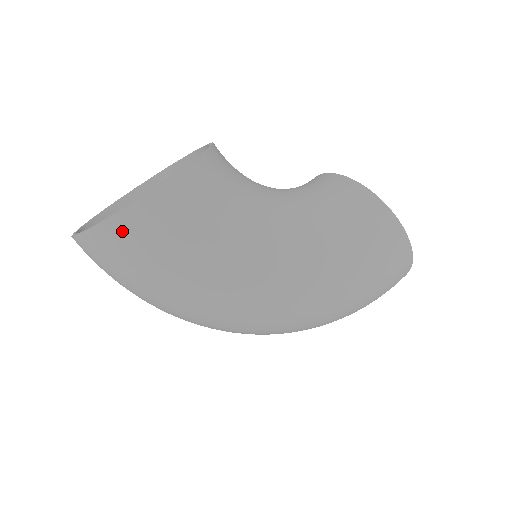
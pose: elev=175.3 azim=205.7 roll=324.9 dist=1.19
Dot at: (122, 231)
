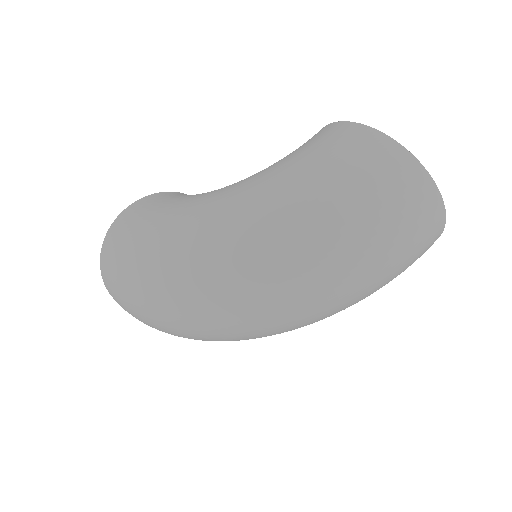
Dot at: (106, 251)
